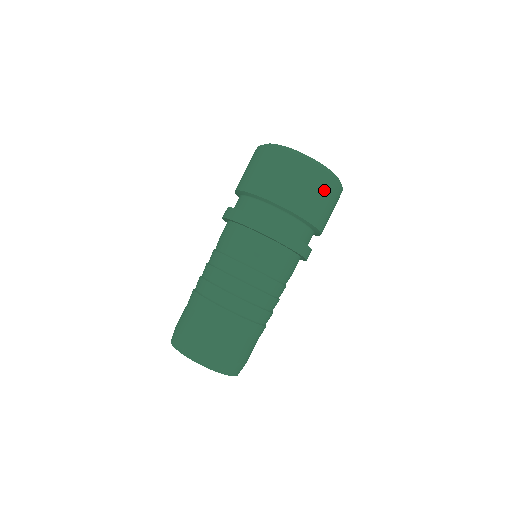
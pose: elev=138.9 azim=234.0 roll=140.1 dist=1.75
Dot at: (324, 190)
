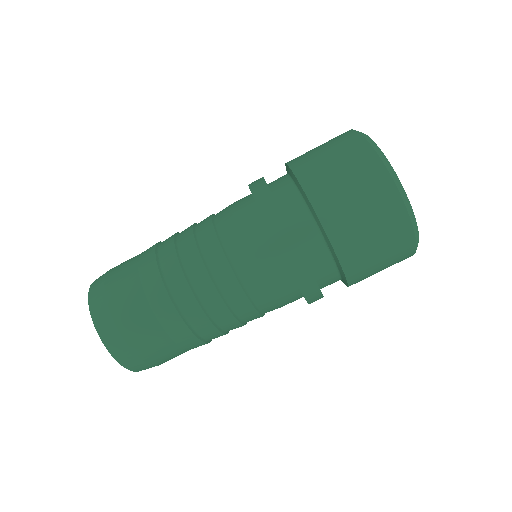
Dot at: (393, 255)
